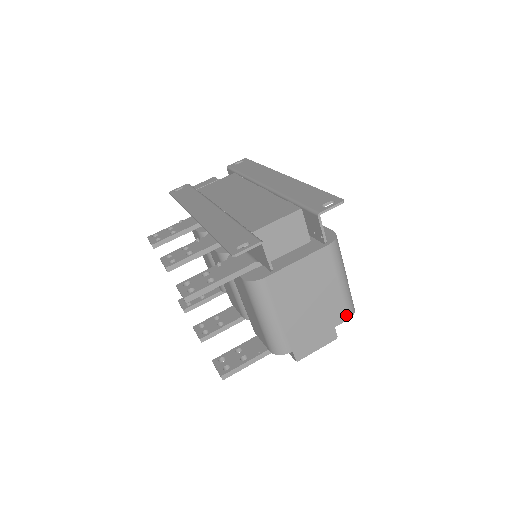
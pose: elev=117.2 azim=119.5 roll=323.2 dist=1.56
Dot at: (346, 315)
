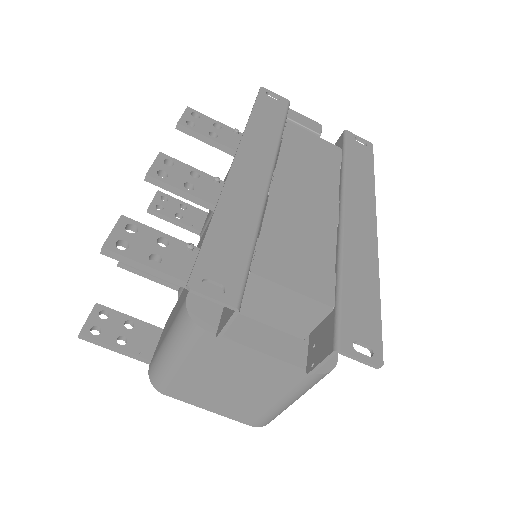
Dot at: (254, 422)
